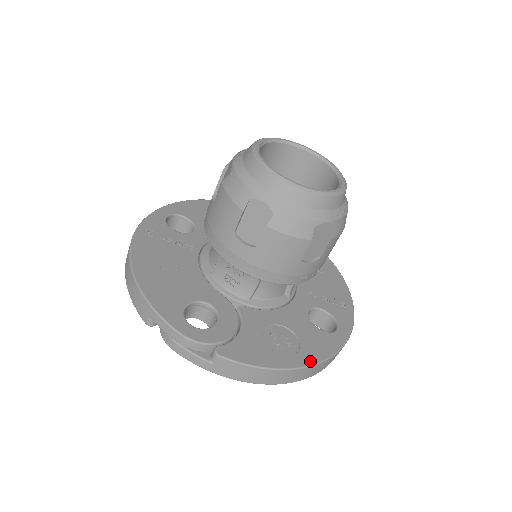
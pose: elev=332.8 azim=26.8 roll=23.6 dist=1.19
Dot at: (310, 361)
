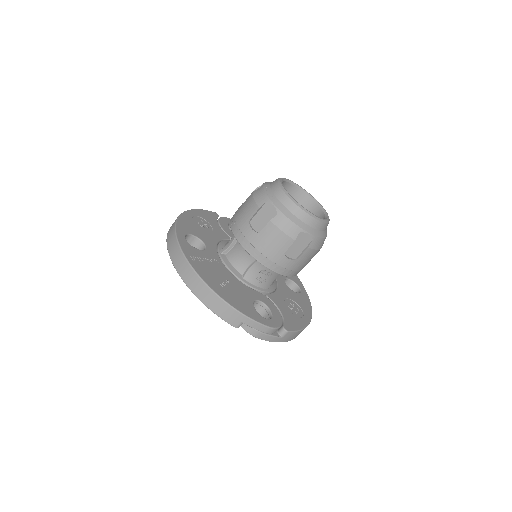
Dot at: (310, 315)
